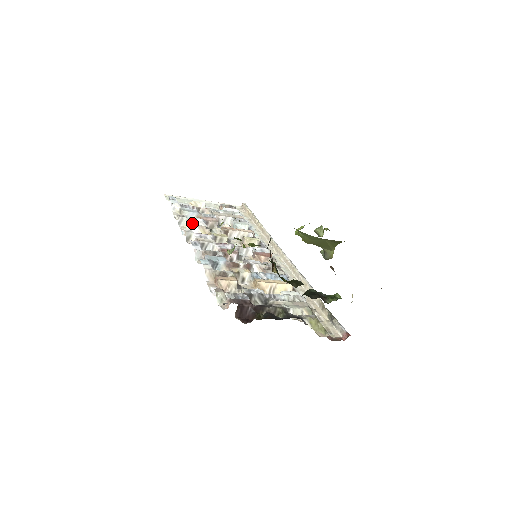
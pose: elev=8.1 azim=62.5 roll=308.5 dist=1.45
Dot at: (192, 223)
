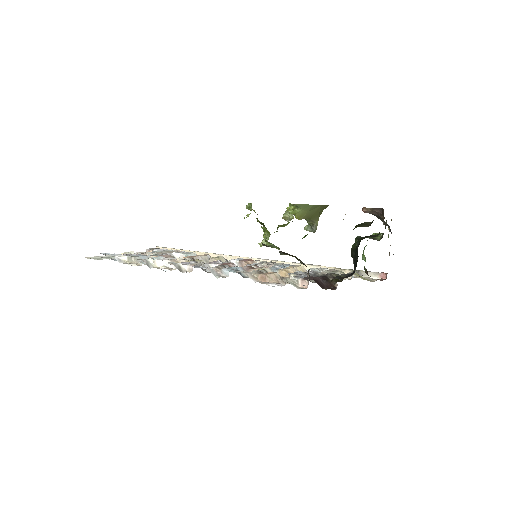
Dot at: (162, 260)
